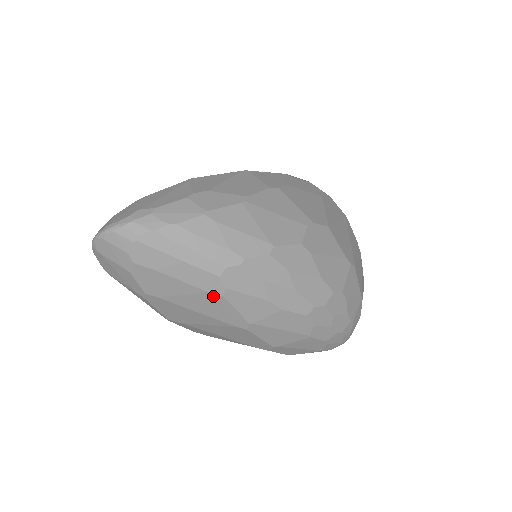
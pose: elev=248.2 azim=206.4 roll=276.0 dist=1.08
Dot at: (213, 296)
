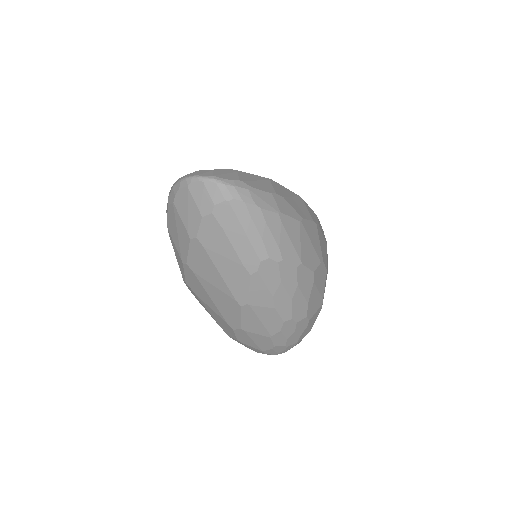
Dot at: (244, 270)
